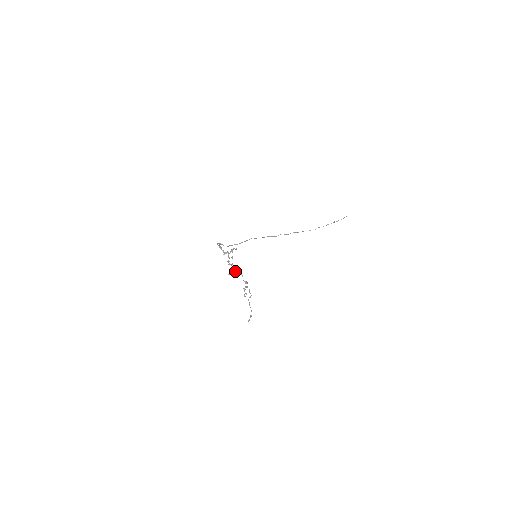
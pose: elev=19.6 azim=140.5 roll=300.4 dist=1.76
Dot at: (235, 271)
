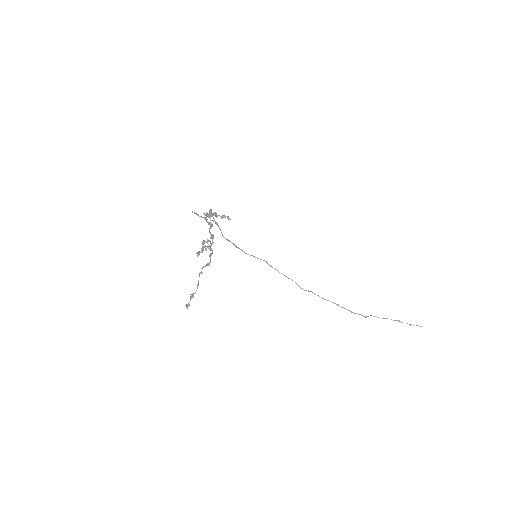
Dot at: (206, 219)
